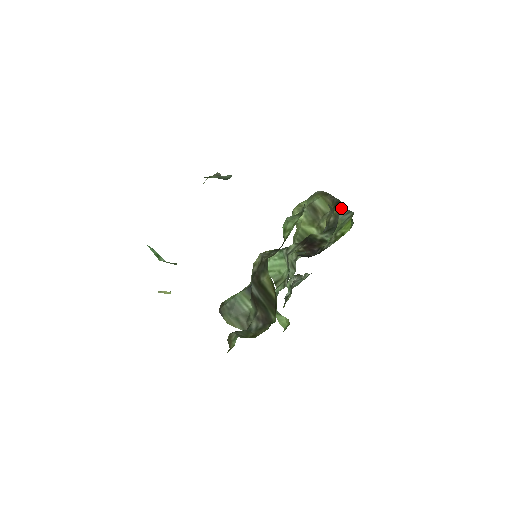
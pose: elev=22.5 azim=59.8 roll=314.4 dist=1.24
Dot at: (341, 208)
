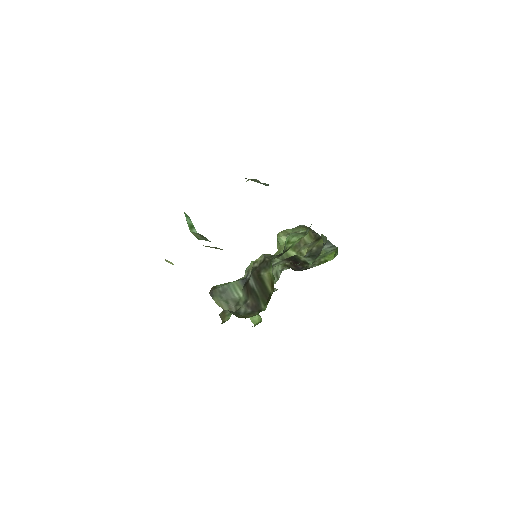
Dot at: (327, 241)
